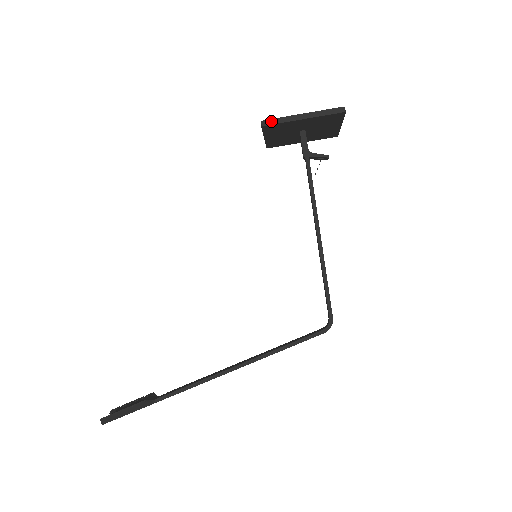
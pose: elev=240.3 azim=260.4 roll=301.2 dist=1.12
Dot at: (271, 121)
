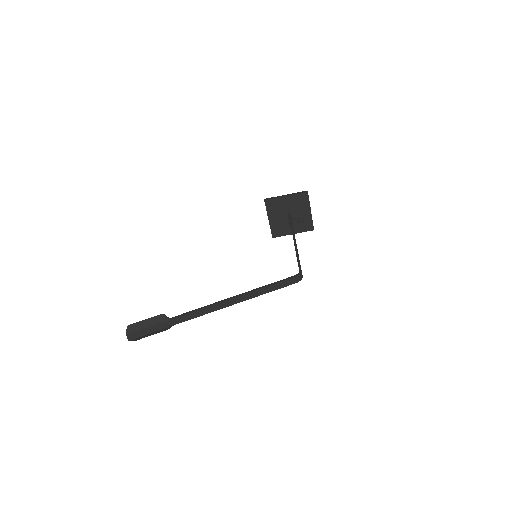
Dot at: (269, 198)
